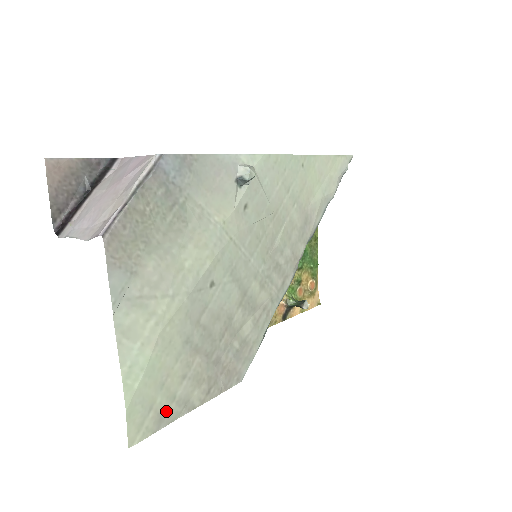
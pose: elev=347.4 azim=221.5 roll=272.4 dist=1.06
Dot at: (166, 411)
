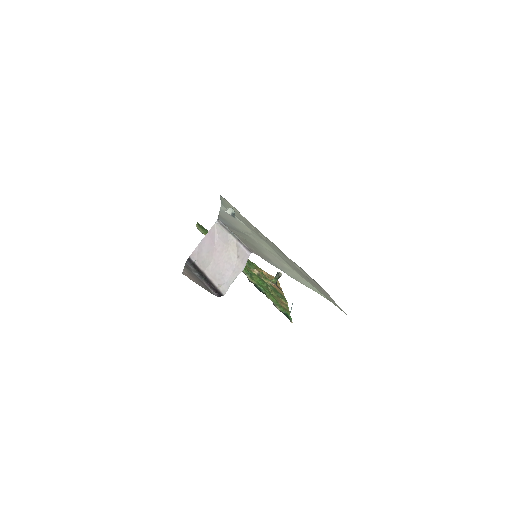
Dot at: (333, 302)
